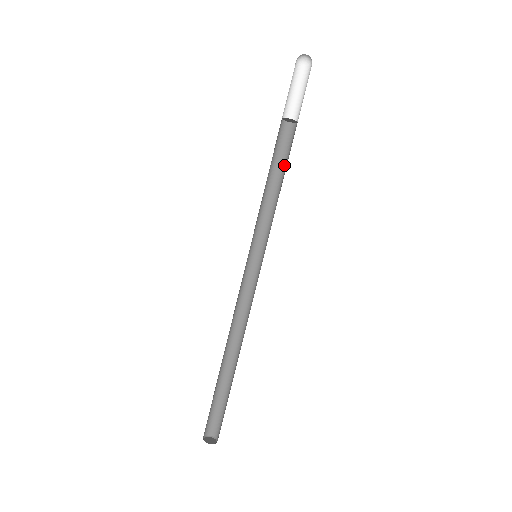
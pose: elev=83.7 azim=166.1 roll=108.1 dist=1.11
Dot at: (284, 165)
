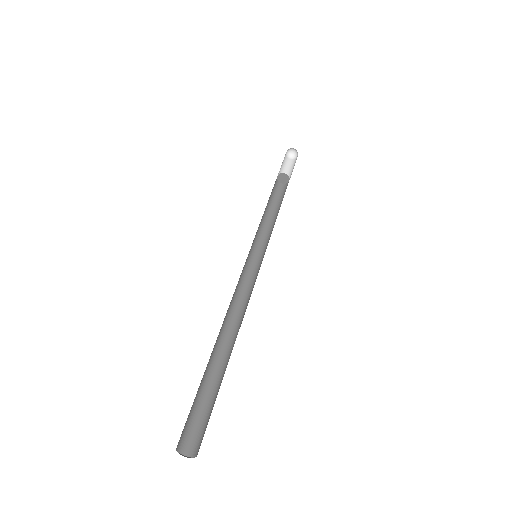
Dot at: occluded
